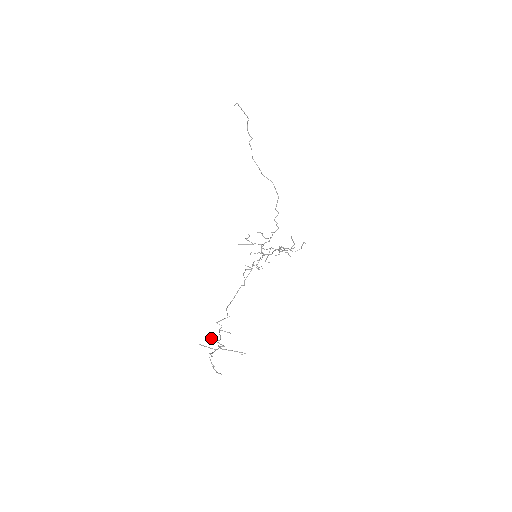
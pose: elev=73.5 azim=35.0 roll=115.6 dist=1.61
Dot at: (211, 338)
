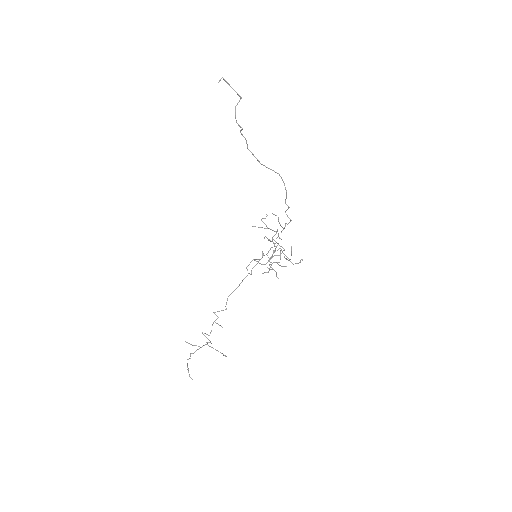
Dot at: occluded
